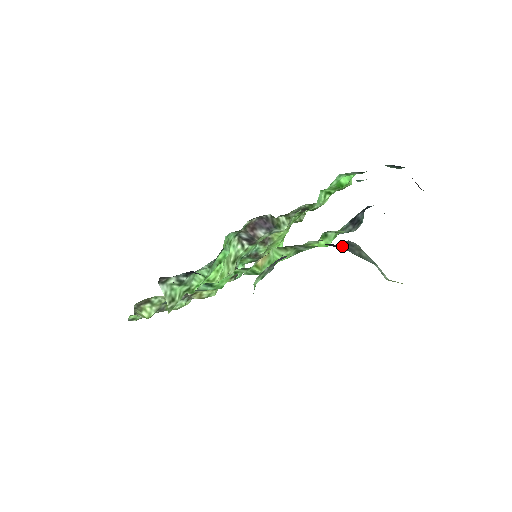
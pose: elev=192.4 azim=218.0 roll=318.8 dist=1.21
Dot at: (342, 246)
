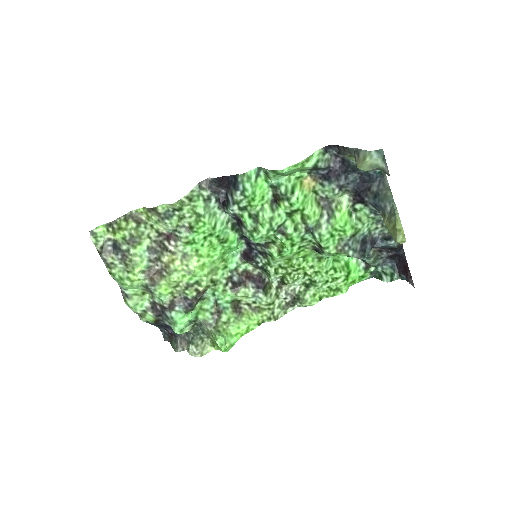
Dot at: (376, 185)
